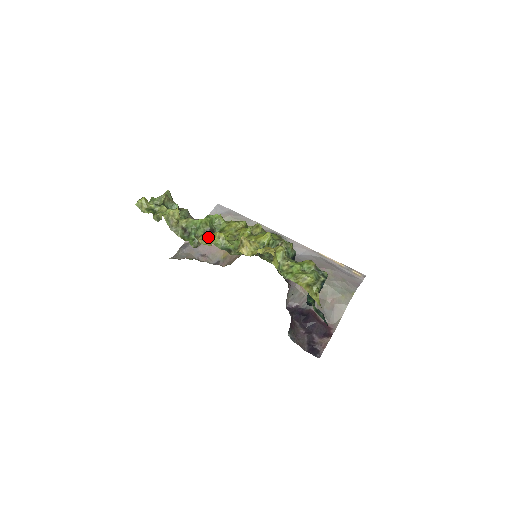
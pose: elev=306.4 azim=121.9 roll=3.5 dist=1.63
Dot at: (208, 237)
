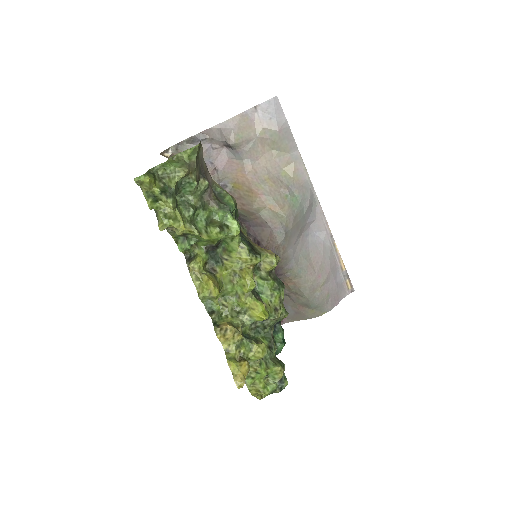
Dot at: (201, 275)
